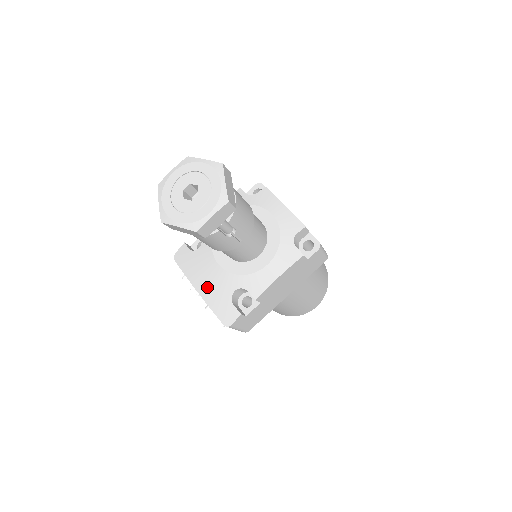
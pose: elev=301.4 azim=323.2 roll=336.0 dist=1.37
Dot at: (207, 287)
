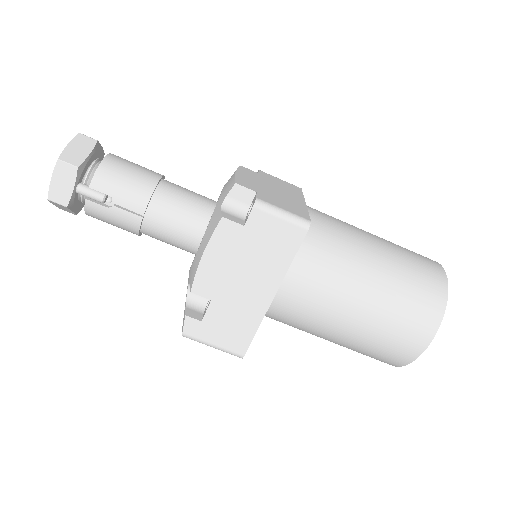
Dot at: occluded
